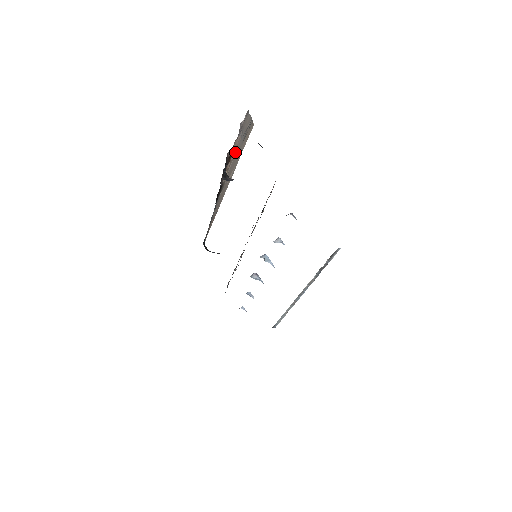
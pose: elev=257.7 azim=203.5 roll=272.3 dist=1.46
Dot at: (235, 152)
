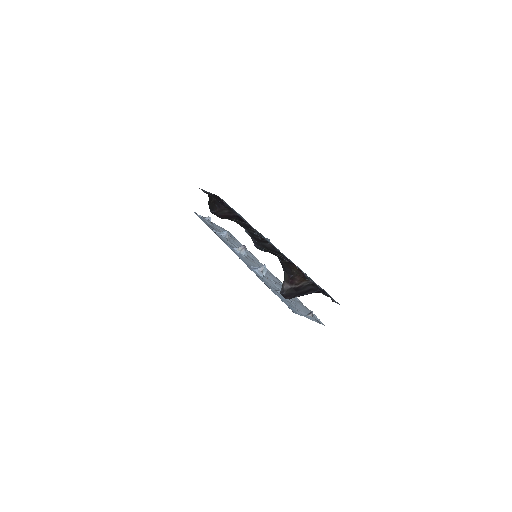
Dot at: occluded
